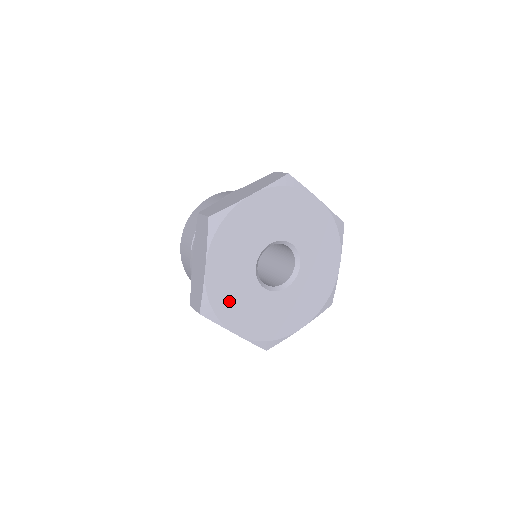
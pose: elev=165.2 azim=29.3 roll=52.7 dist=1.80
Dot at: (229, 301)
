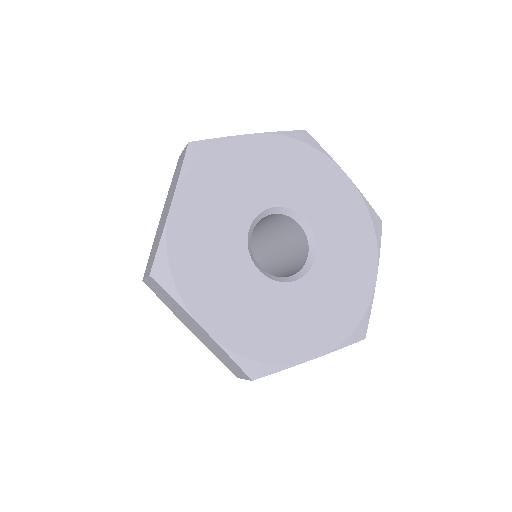
Dot at: (269, 334)
